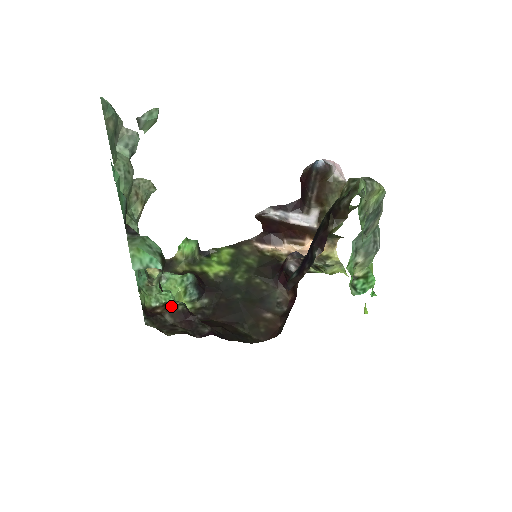
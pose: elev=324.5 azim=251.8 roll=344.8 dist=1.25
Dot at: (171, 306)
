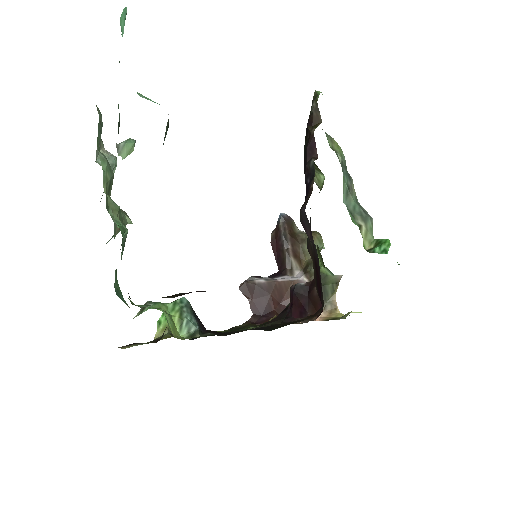
Dot at: occluded
